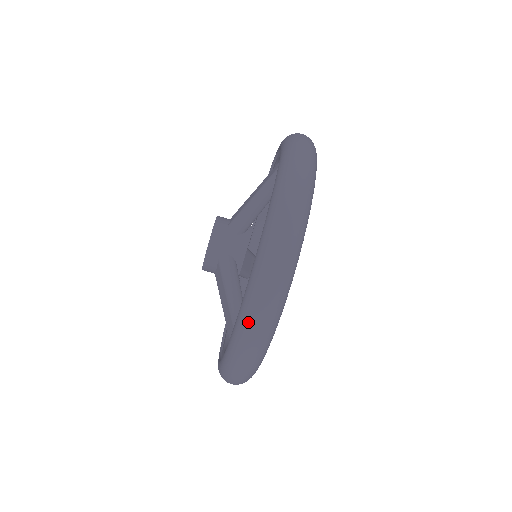
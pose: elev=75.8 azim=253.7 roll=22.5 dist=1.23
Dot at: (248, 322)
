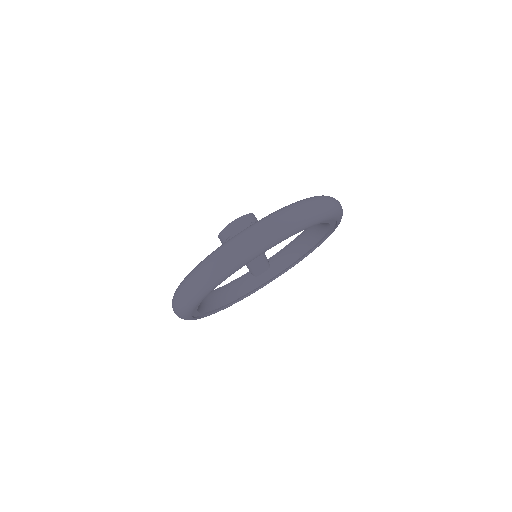
Dot at: (197, 270)
